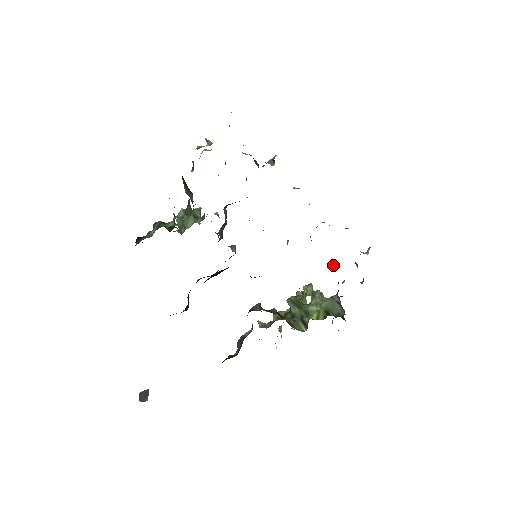
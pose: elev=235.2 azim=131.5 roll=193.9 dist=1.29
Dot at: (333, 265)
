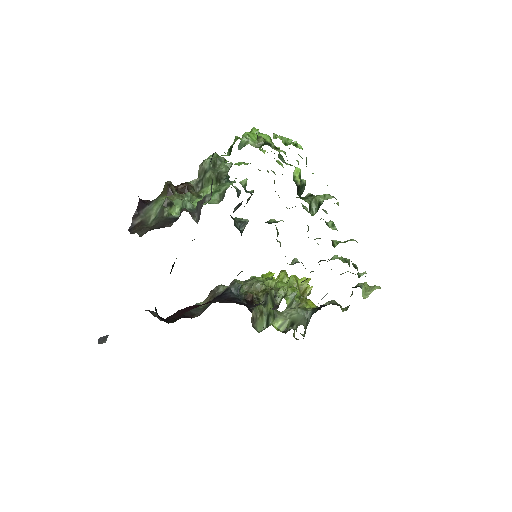
Dot at: (323, 297)
